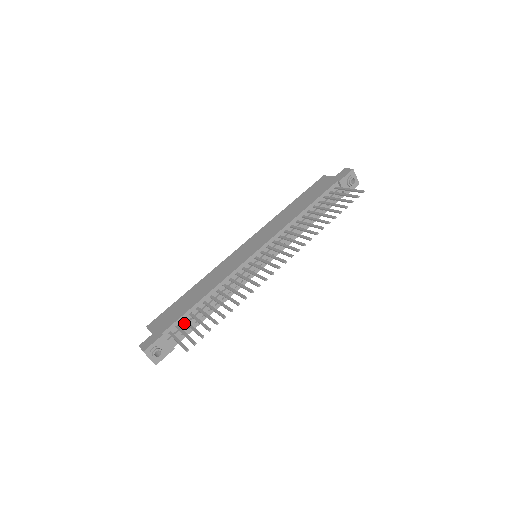
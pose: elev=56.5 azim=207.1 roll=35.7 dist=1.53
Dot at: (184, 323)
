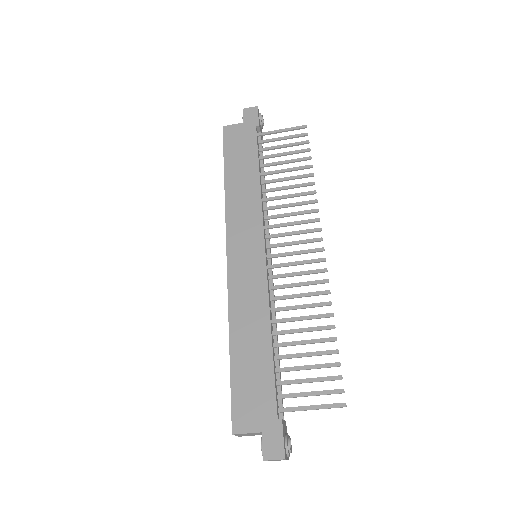
Dot at: (276, 387)
